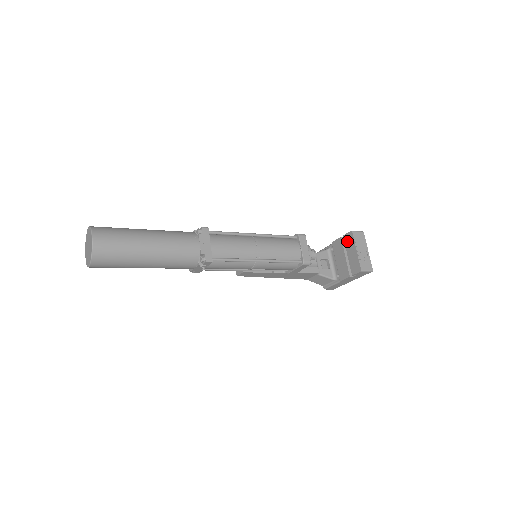
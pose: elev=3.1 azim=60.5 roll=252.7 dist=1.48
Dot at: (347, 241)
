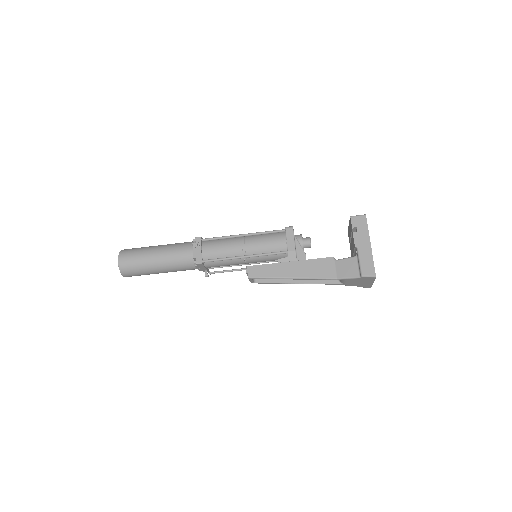
Dot at: (349, 237)
